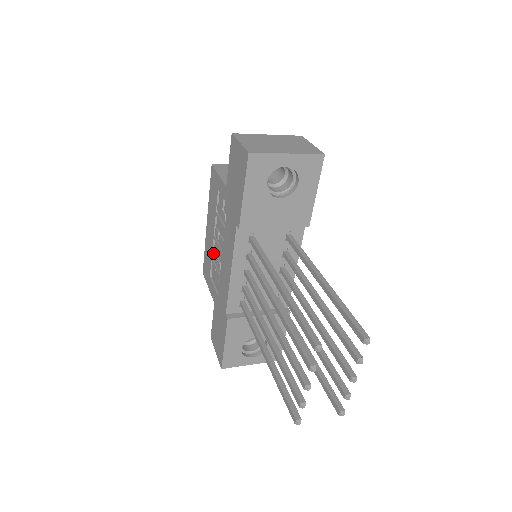
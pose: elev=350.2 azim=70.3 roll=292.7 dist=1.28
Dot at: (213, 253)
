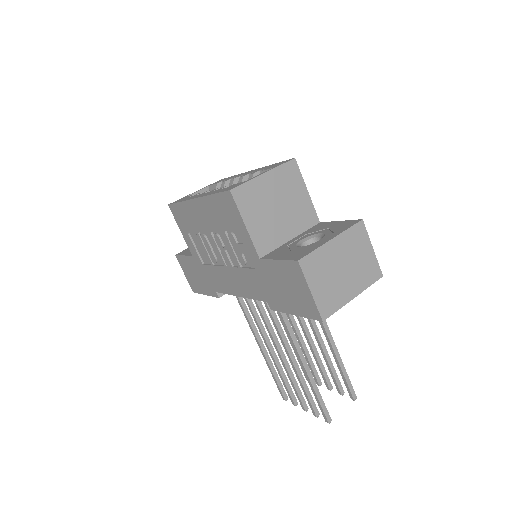
Dot at: (203, 237)
